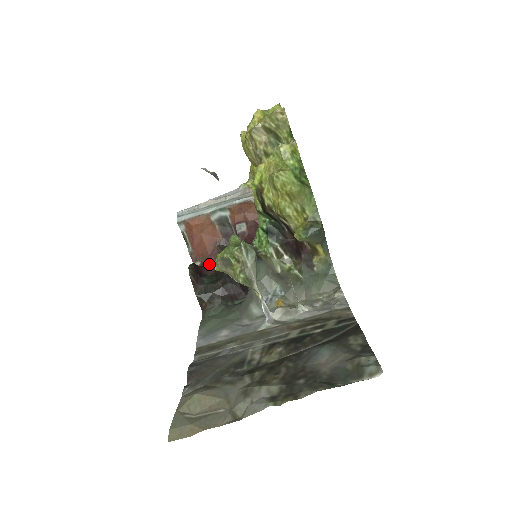
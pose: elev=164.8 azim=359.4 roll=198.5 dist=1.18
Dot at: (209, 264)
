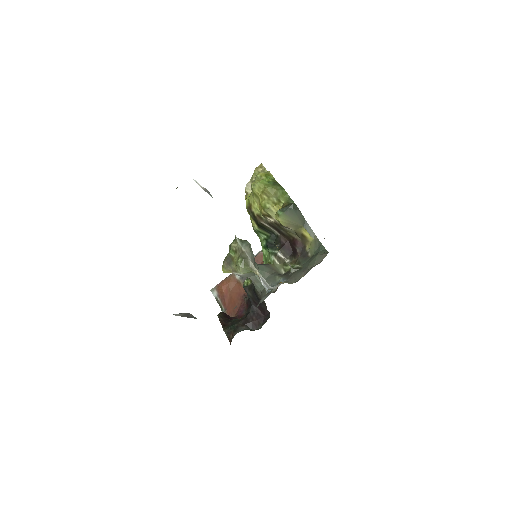
Dot at: (239, 315)
